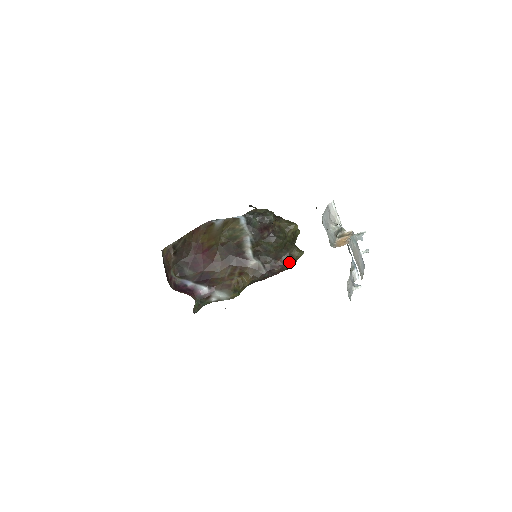
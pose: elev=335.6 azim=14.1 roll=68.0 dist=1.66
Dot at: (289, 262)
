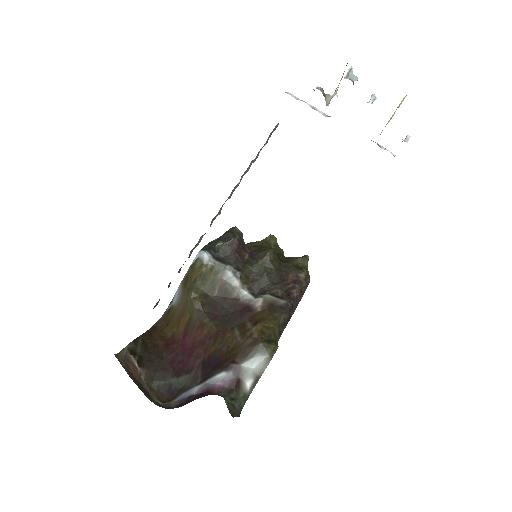
Dot at: (301, 271)
